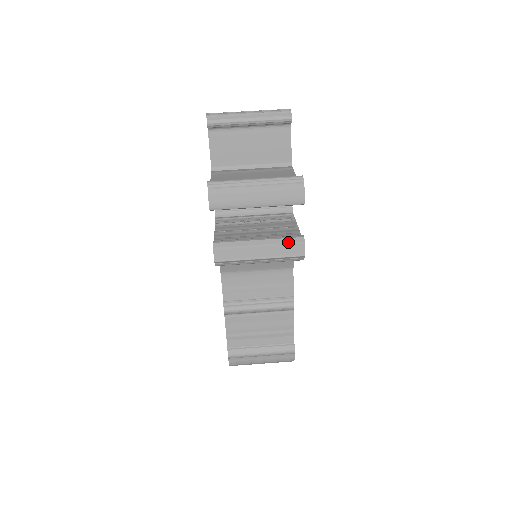
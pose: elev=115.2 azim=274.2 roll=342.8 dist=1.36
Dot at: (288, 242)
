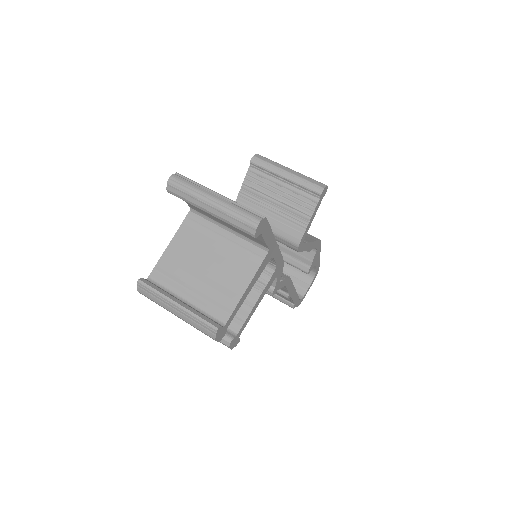
Dot at: occluded
